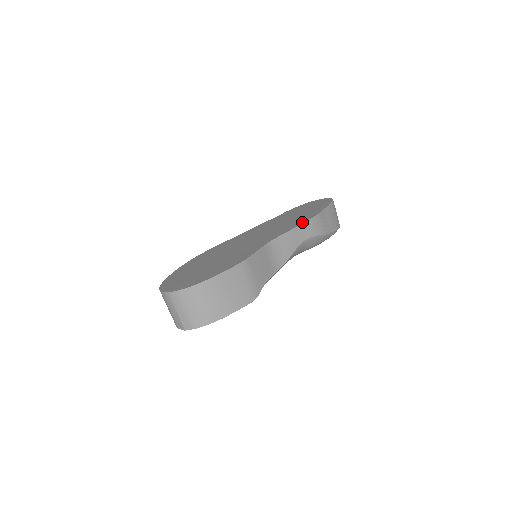
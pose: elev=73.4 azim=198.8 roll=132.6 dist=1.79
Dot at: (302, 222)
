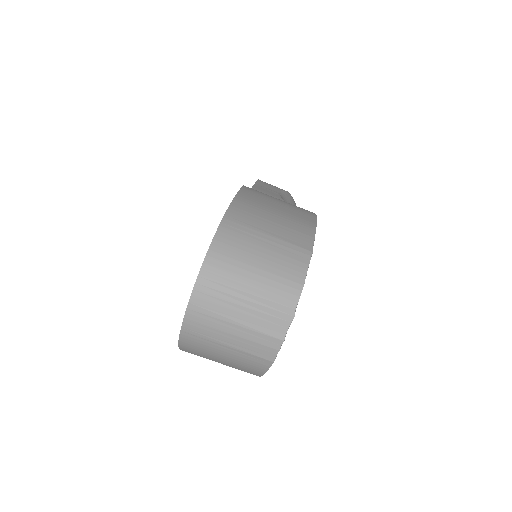
Dot at: occluded
